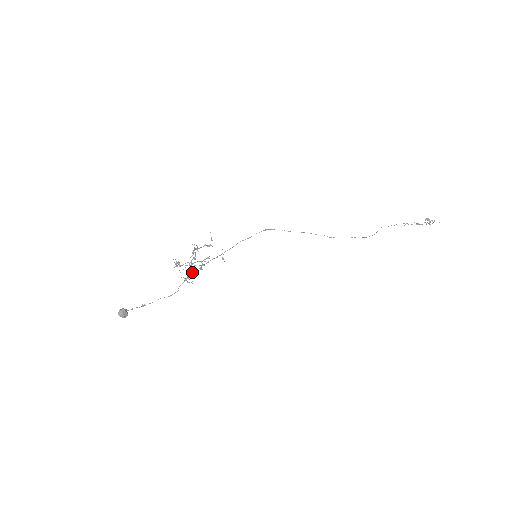
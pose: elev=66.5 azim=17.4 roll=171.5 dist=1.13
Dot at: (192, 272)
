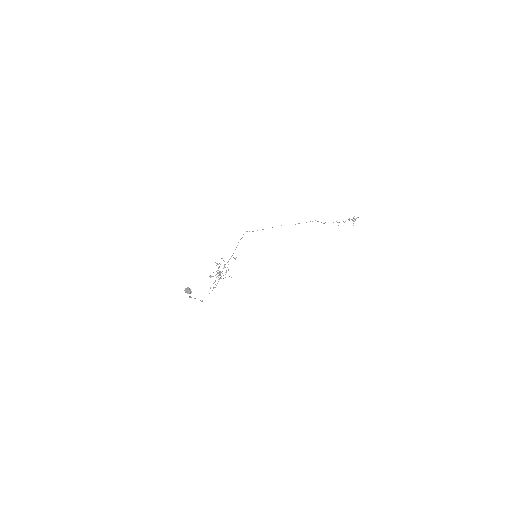
Dot at: (221, 272)
